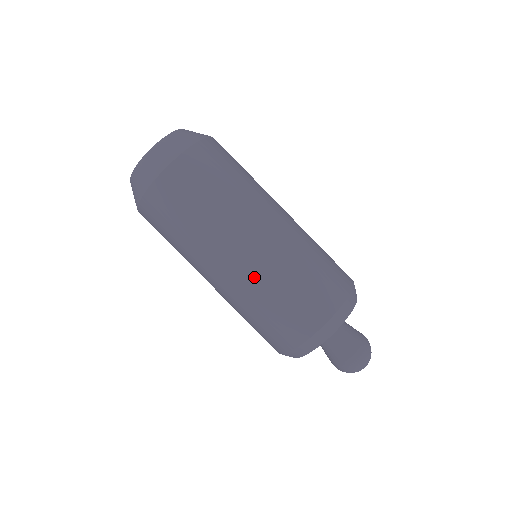
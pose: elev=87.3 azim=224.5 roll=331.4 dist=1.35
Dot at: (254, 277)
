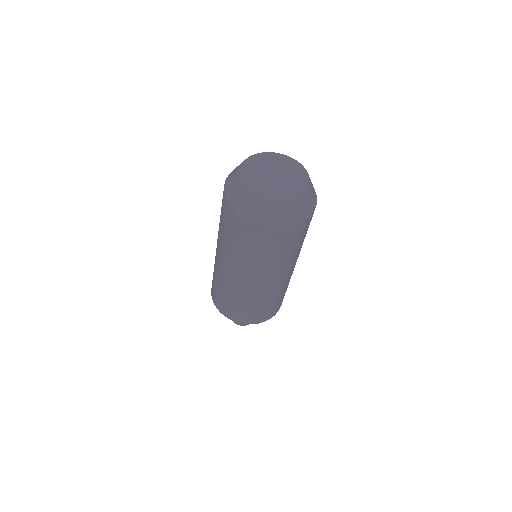
Dot at: (277, 290)
